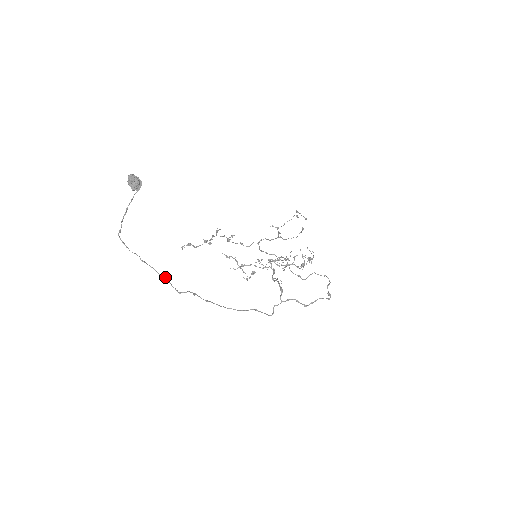
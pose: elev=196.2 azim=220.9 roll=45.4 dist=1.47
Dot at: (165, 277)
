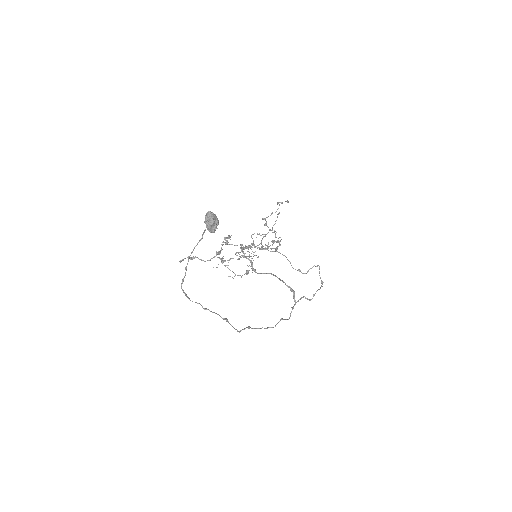
Dot at: (227, 320)
